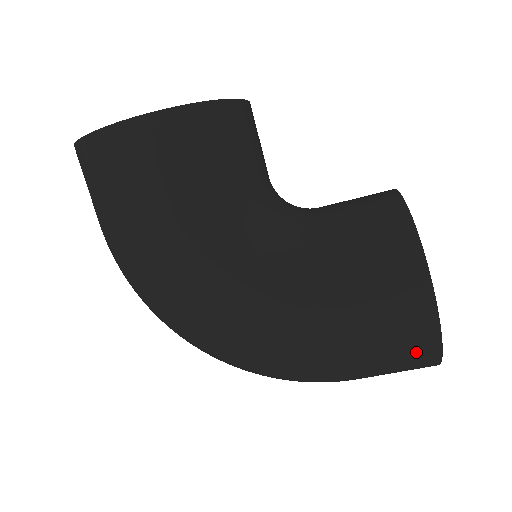
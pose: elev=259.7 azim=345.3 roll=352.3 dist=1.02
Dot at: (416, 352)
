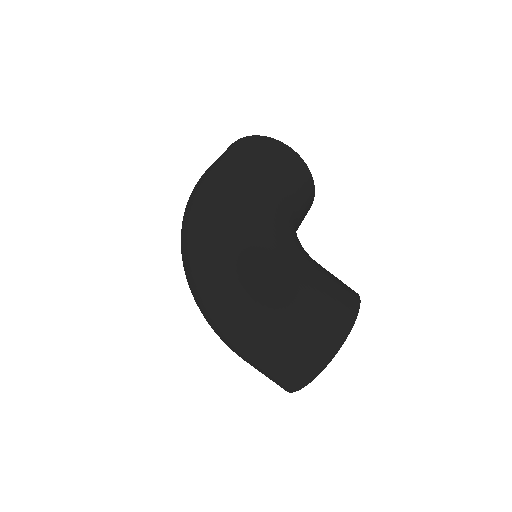
Dot at: (328, 336)
